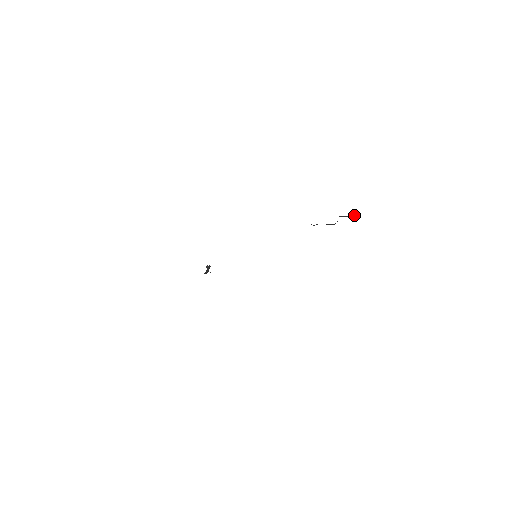
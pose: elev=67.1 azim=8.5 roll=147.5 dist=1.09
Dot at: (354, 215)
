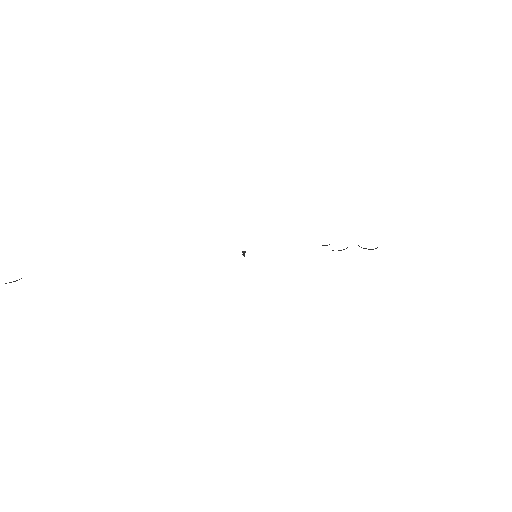
Dot at: occluded
